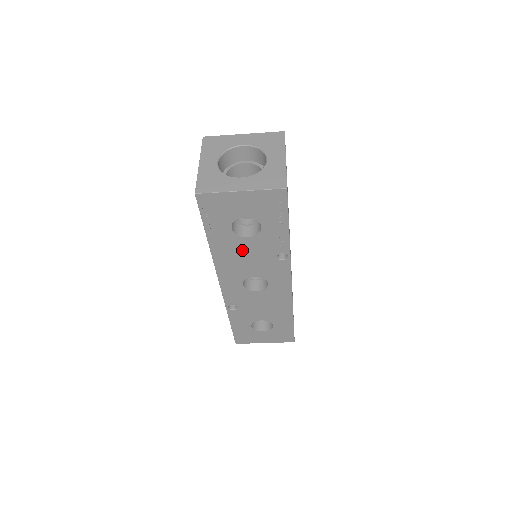
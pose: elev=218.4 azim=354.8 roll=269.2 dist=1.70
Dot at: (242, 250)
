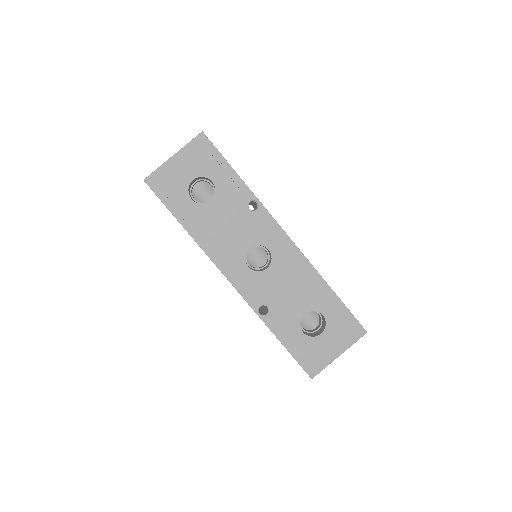
Dot at: (217, 220)
